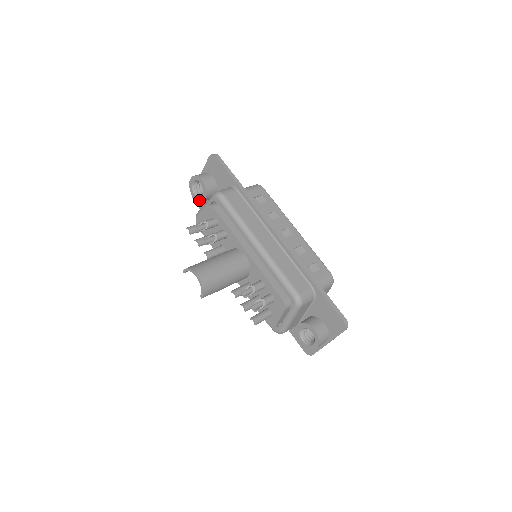
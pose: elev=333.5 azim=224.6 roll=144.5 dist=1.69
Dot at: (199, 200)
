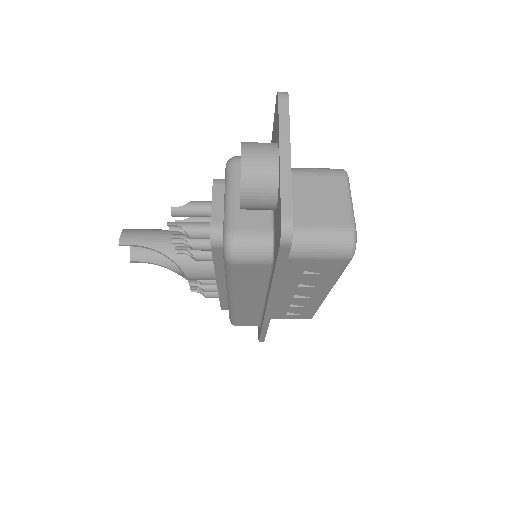
Dot at: occluded
